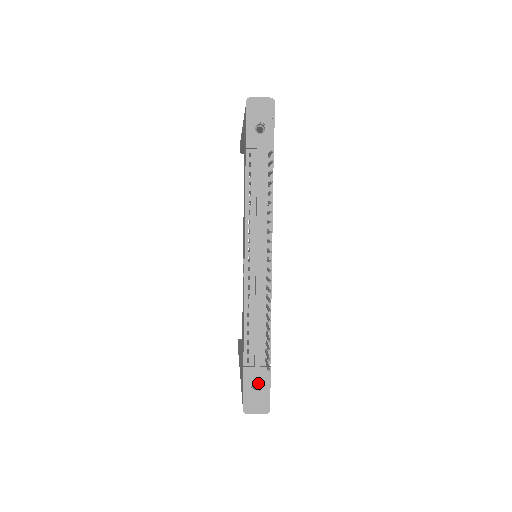
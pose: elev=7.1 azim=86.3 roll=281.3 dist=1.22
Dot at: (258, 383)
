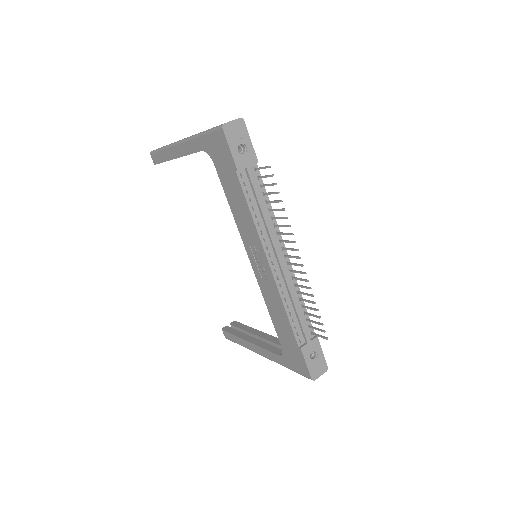
Dot at: occluded
